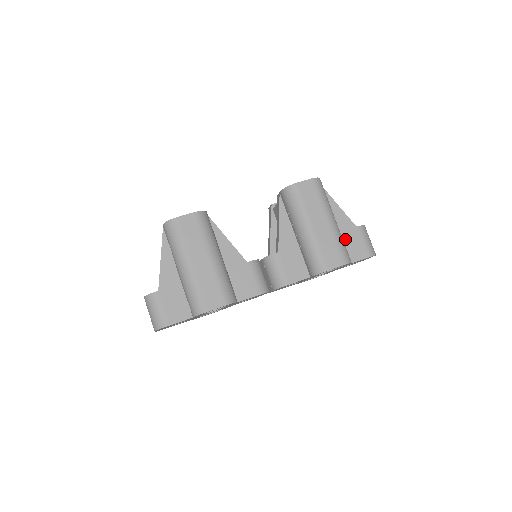
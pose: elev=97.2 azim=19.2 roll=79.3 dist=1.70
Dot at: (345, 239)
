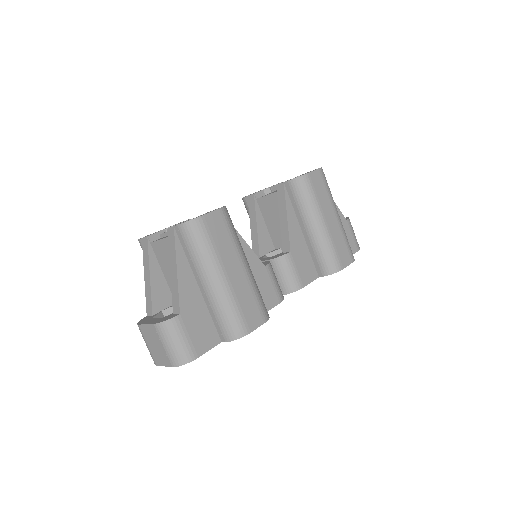
Dot at: occluded
